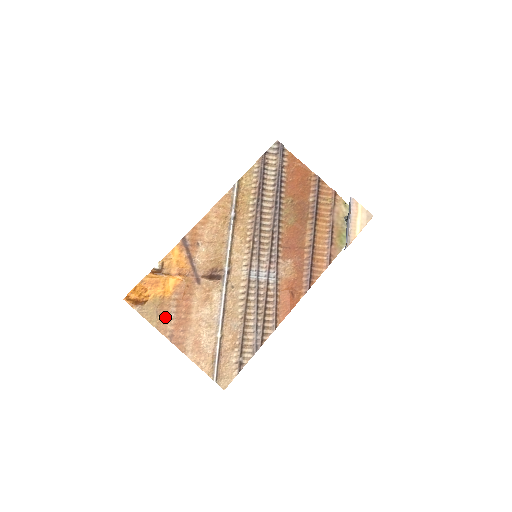
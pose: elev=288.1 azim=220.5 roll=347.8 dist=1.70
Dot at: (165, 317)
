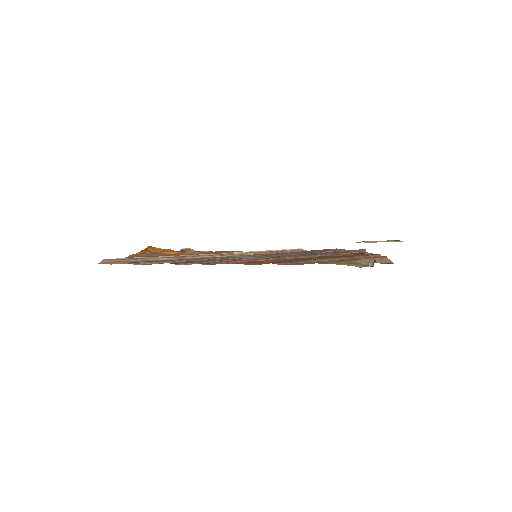
Dot at: (146, 255)
